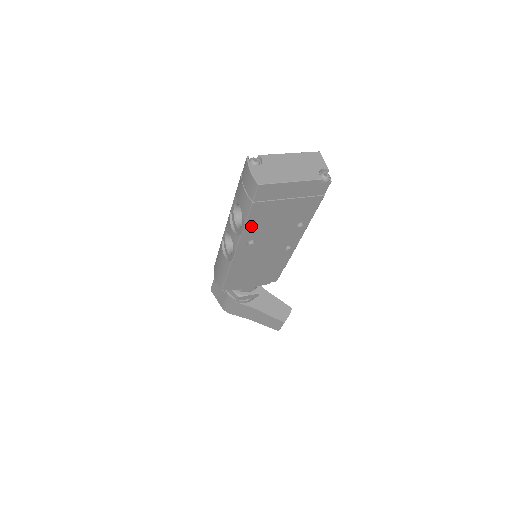
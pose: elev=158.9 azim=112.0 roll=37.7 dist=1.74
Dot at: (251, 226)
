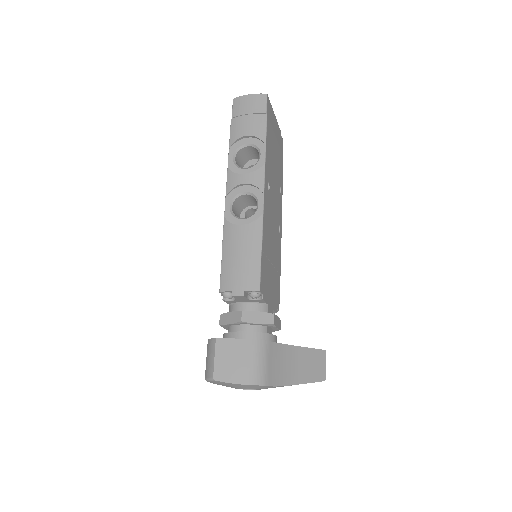
Dot at: (267, 154)
